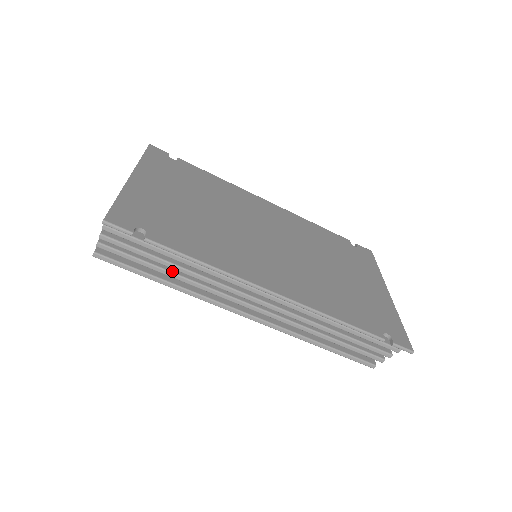
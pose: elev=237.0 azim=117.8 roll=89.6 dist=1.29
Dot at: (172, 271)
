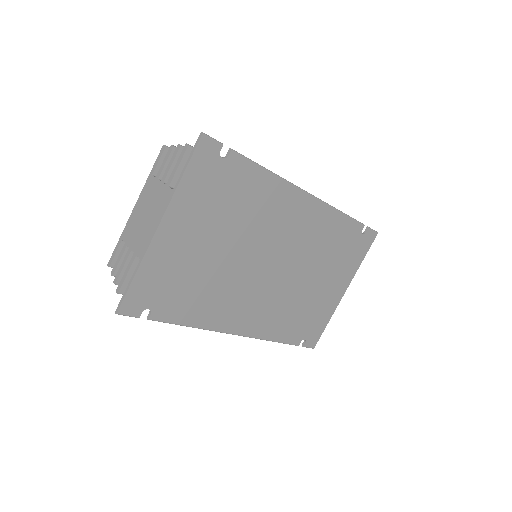
Dot at: occluded
